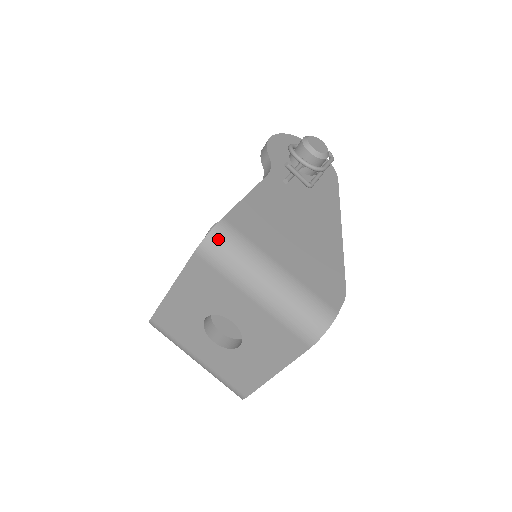
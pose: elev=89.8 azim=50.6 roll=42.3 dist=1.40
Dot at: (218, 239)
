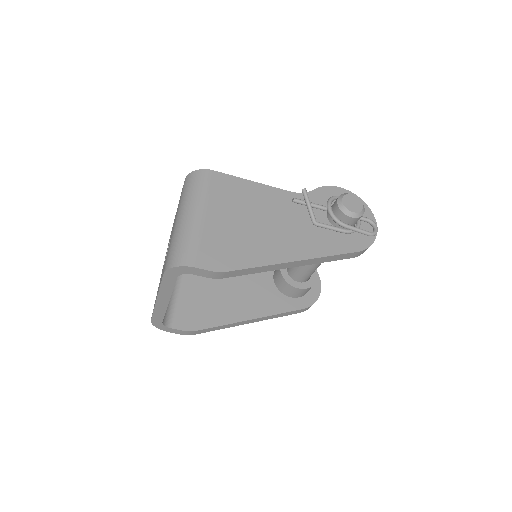
Dot at: (195, 176)
